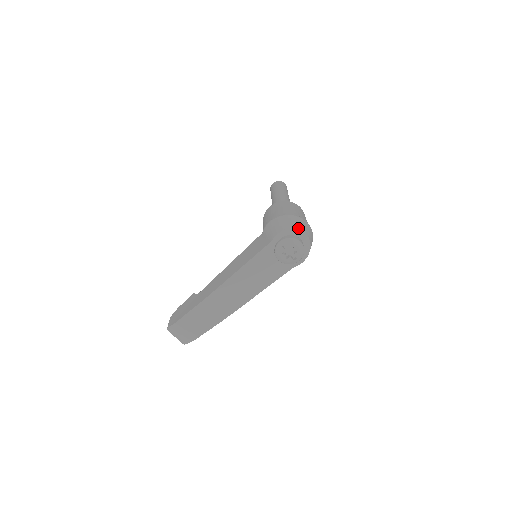
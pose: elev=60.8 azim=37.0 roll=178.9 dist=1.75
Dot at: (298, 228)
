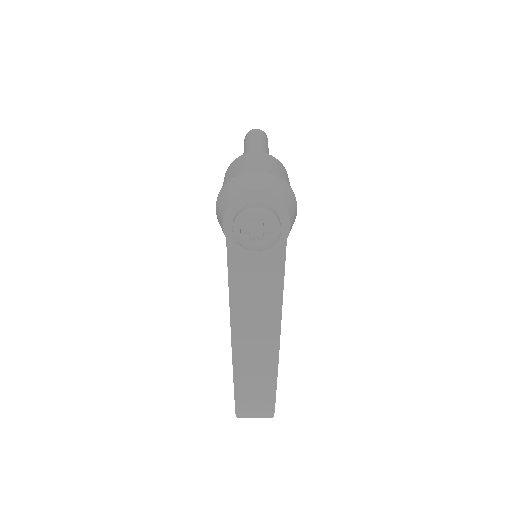
Dot at: (238, 194)
